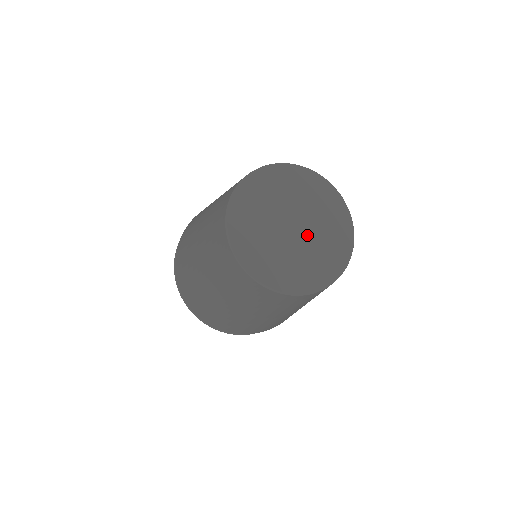
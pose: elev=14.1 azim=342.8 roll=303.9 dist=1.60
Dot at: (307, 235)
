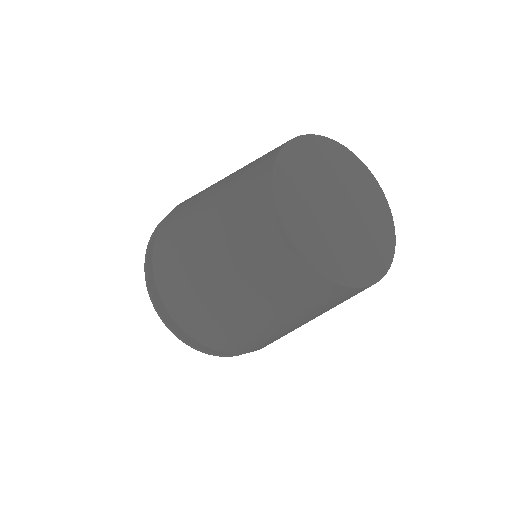
Dot at: (354, 210)
